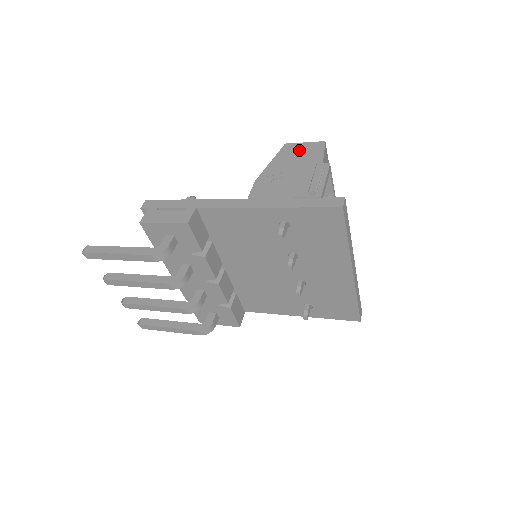
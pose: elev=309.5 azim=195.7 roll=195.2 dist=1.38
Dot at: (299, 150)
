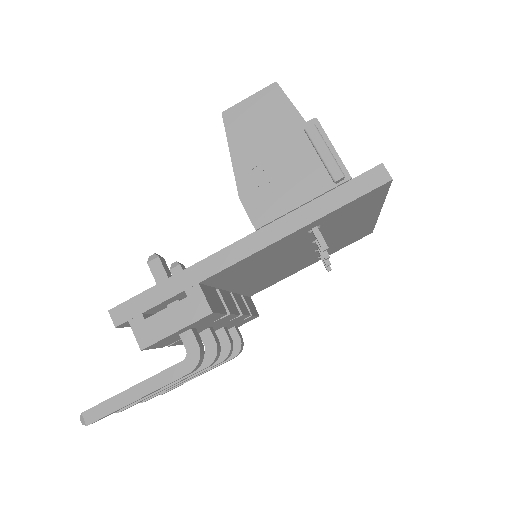
Dot at: (253, 115)
